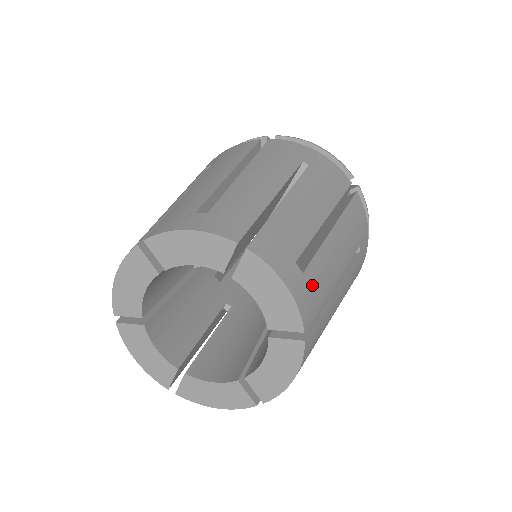
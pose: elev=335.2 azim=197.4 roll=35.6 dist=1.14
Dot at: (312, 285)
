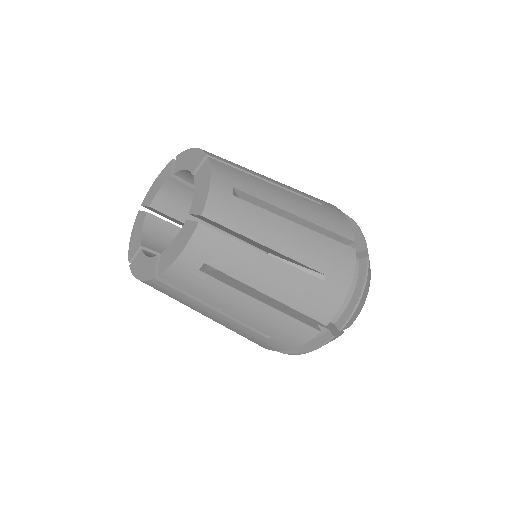
Dot at: occluded
